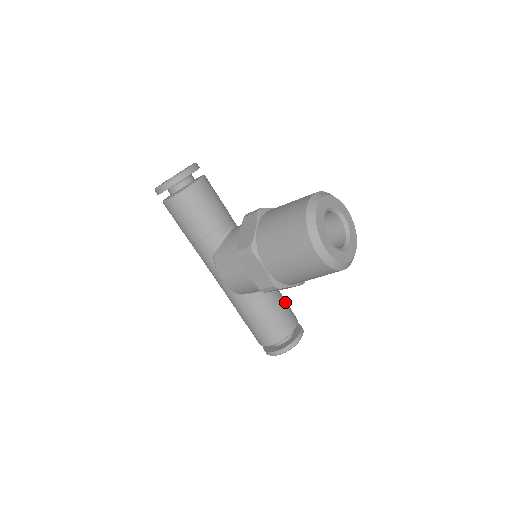
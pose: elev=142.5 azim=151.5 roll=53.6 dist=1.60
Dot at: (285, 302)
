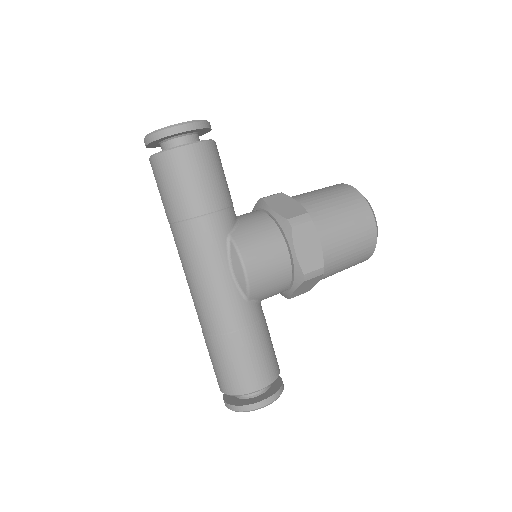
Dot at: occluded
